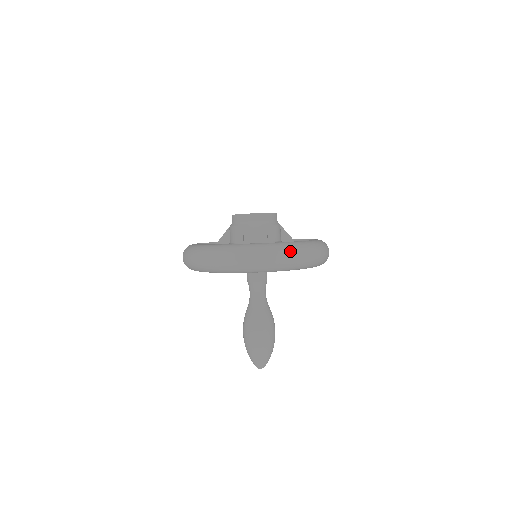
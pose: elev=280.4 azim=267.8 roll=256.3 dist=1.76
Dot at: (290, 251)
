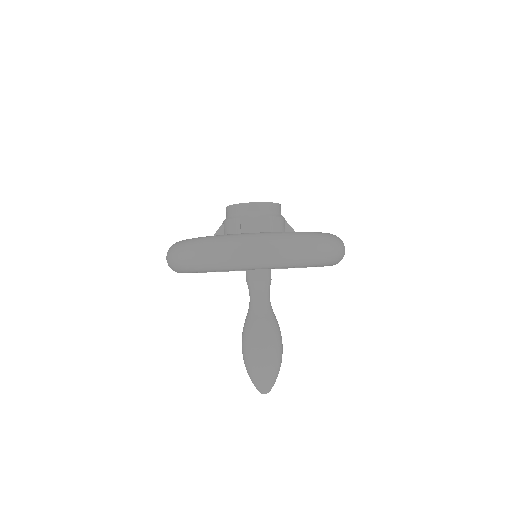
Dot at: (300, 241)
